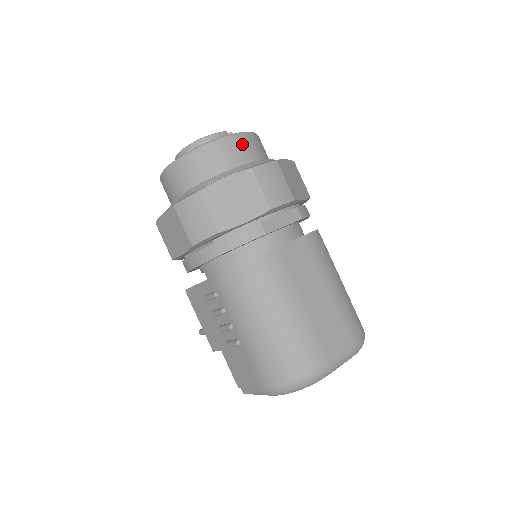
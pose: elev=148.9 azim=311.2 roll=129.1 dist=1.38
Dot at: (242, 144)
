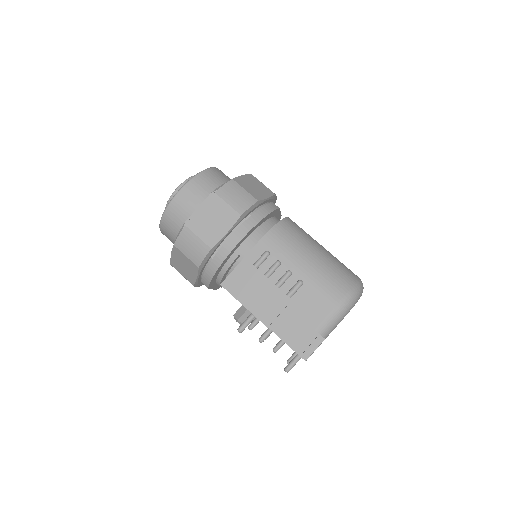
Dot at: occluded
